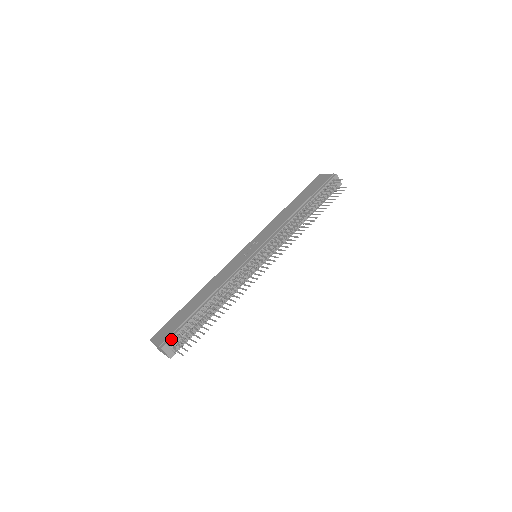
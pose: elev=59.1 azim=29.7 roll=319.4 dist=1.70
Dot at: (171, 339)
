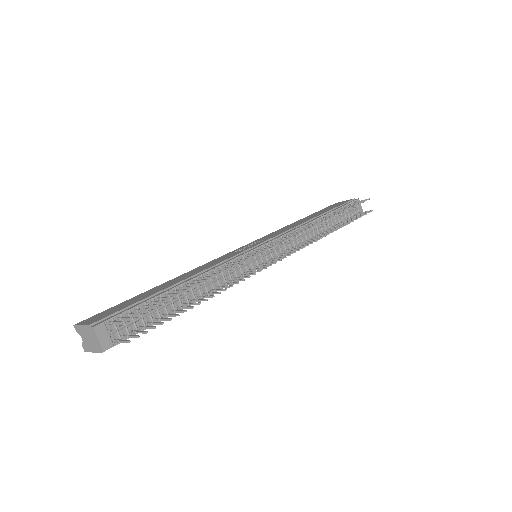
Dot at: (113, 318)
